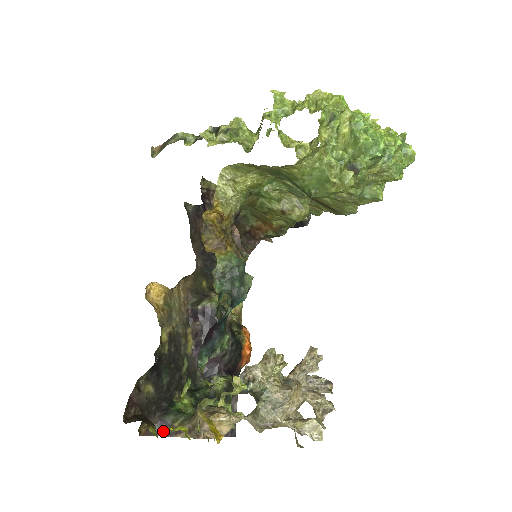
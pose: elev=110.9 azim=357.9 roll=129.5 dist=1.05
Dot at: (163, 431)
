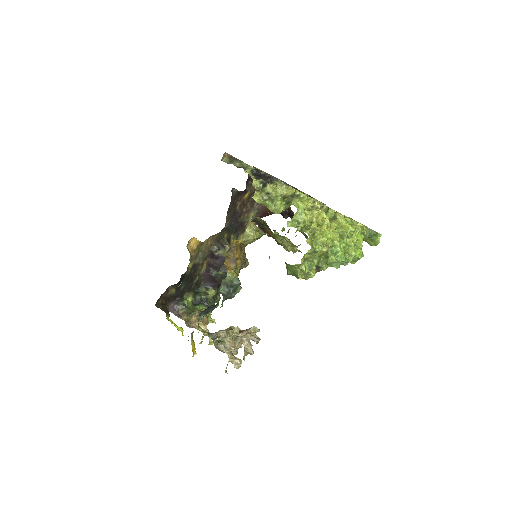
Dot at: (173, 311)
